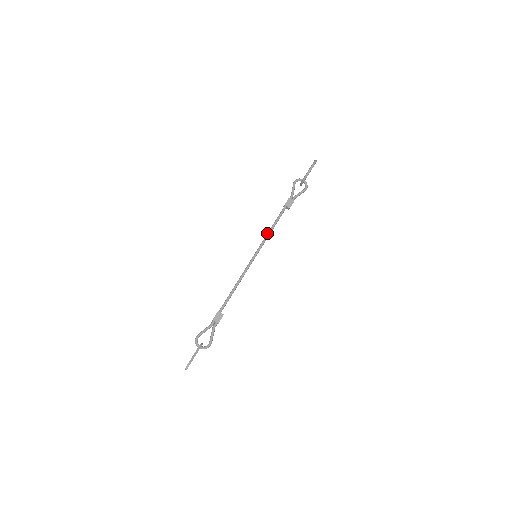
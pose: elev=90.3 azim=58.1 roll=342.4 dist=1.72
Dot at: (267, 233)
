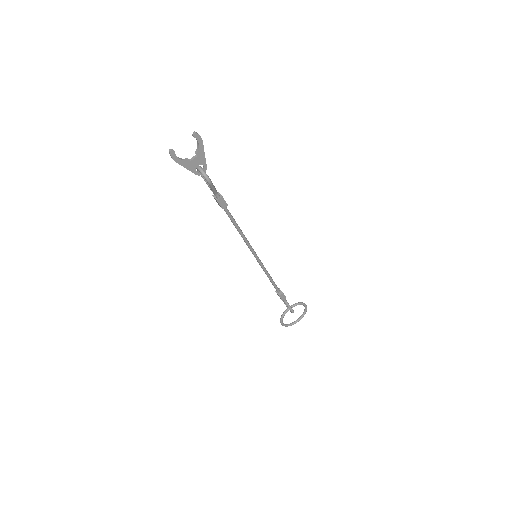
Dot at: (266, 270)
